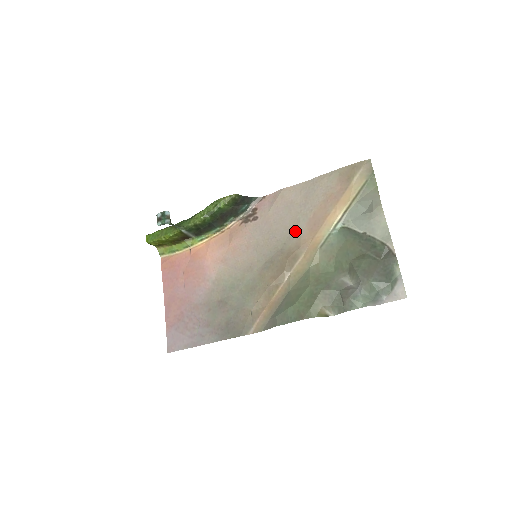
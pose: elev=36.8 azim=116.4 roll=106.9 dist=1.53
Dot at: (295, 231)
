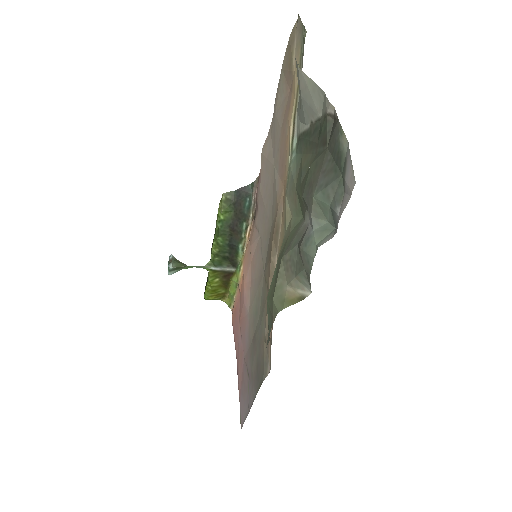
Dot at: (274, 193)
